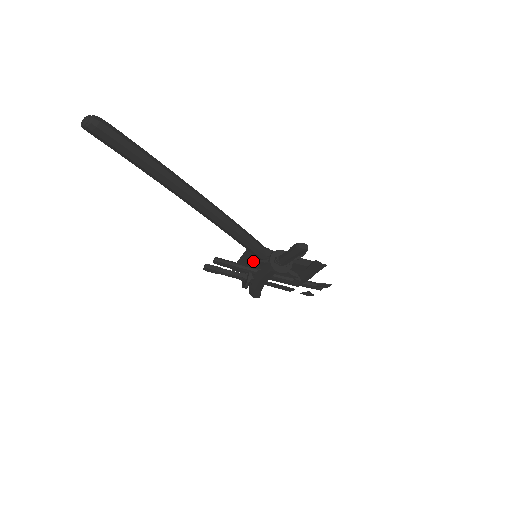
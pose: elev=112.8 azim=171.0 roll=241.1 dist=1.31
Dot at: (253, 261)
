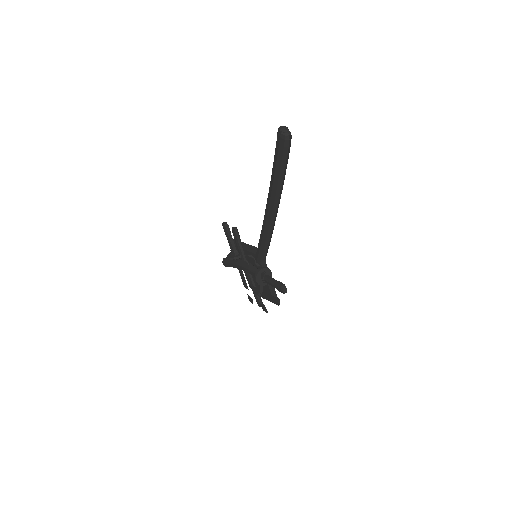
Dot at: (252, 258)
